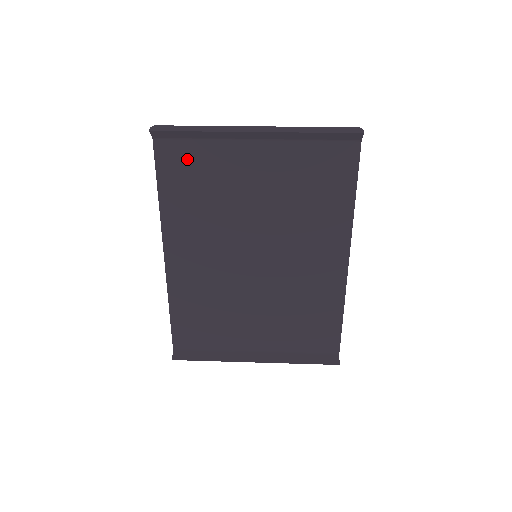
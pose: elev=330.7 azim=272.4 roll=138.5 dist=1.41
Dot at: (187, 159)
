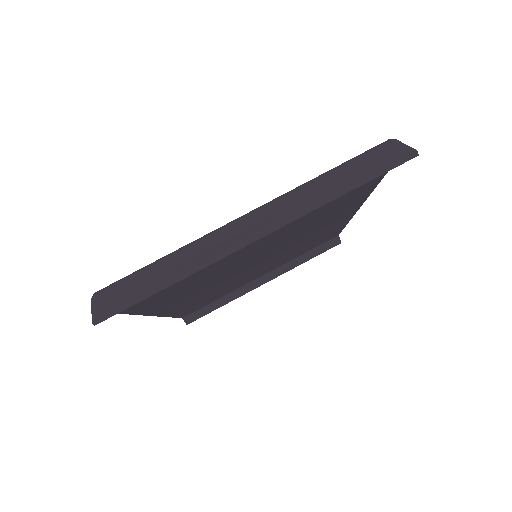
Dot at: occluded
